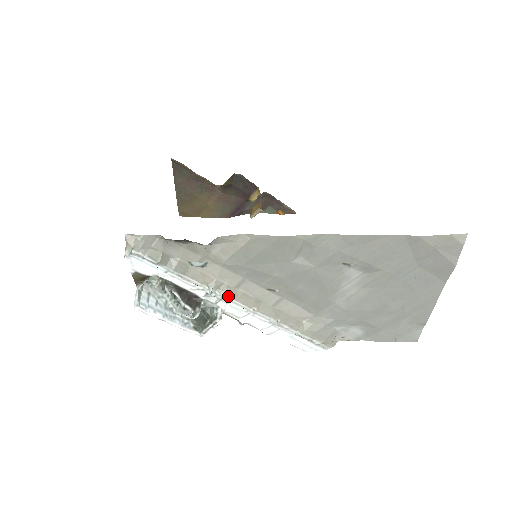
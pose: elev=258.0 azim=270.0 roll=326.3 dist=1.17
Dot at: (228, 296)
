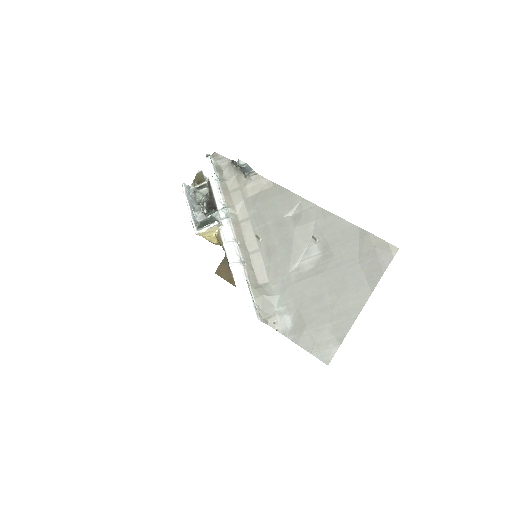
Dot at: (232, 221)
